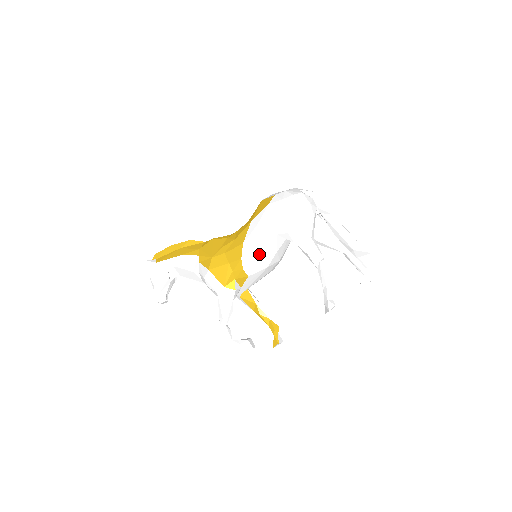
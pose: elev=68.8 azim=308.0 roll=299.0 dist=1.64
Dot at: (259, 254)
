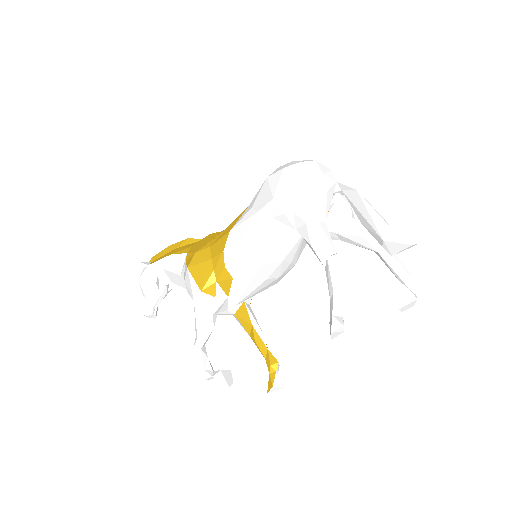
Dot at: (245, 244)
